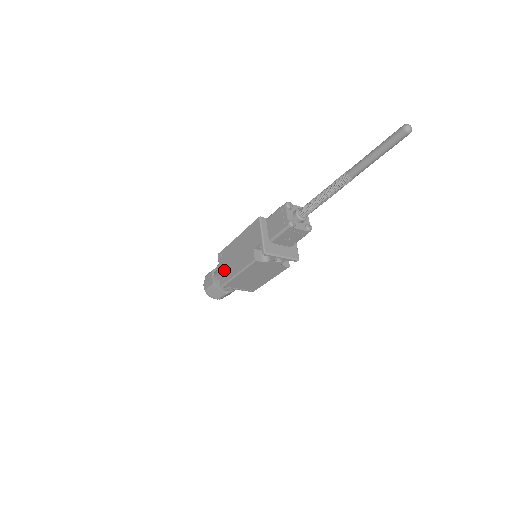
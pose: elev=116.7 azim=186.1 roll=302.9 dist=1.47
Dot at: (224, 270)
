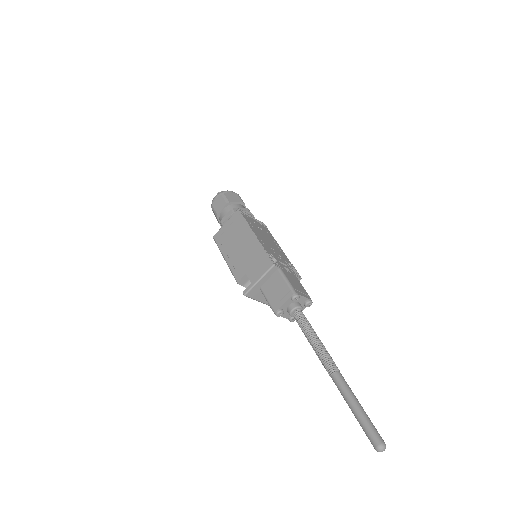
Dot at: (226, 233)
